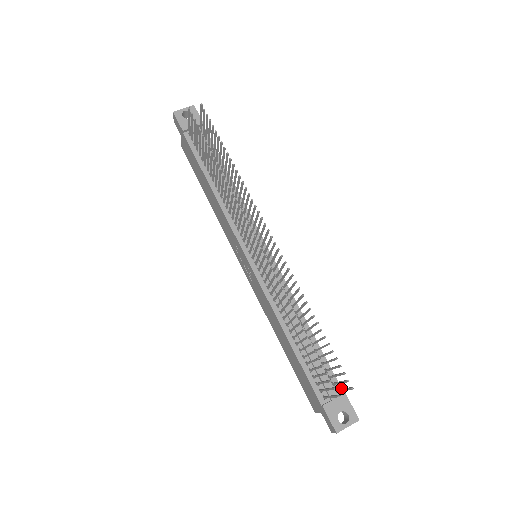
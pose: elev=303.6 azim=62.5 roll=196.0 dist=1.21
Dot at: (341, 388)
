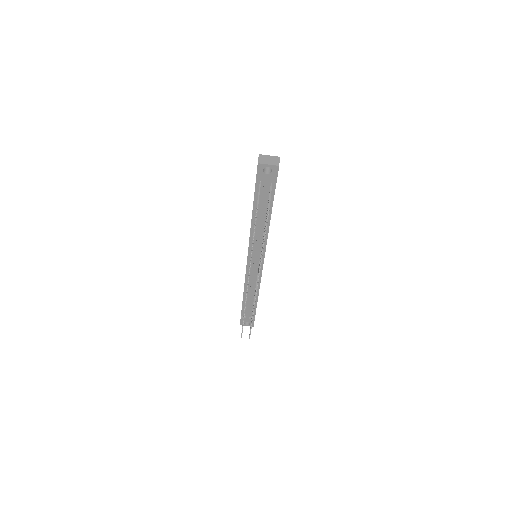
Dot at: occluded
